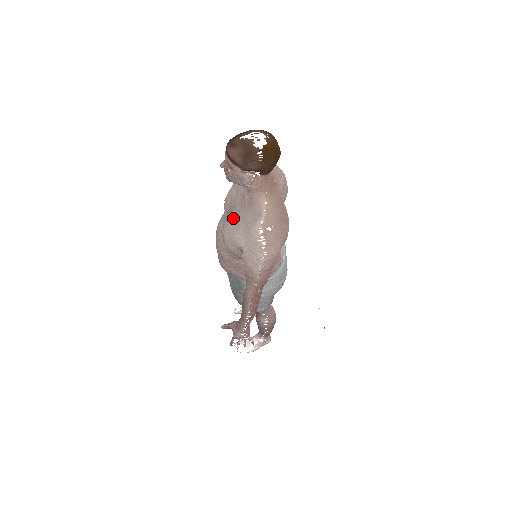
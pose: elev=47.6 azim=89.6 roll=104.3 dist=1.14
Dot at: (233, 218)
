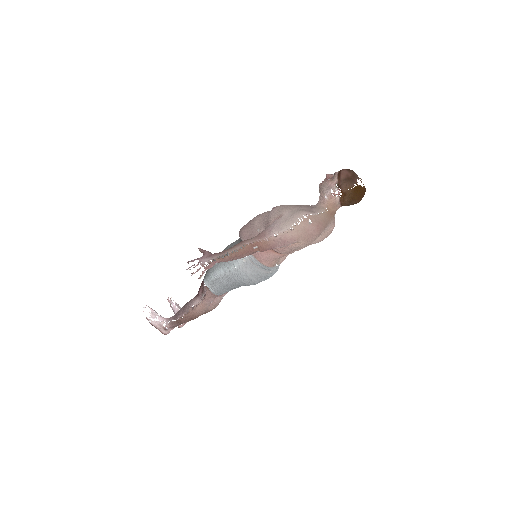
Dot at: (294, 205)
